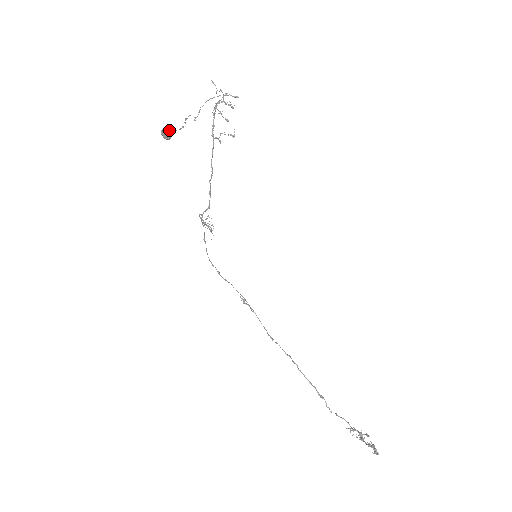
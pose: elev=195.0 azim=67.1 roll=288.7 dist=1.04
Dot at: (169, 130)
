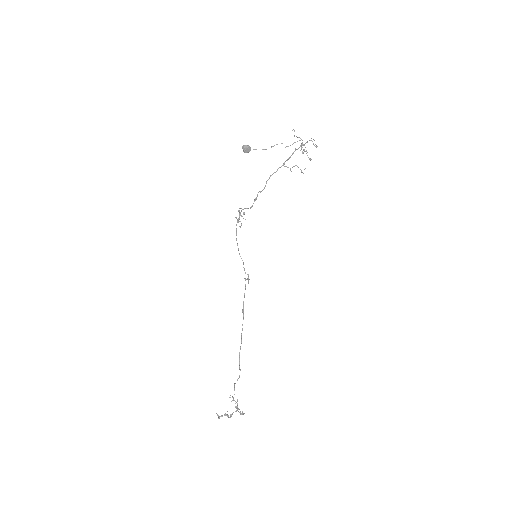
Dot at: (247, 147)
